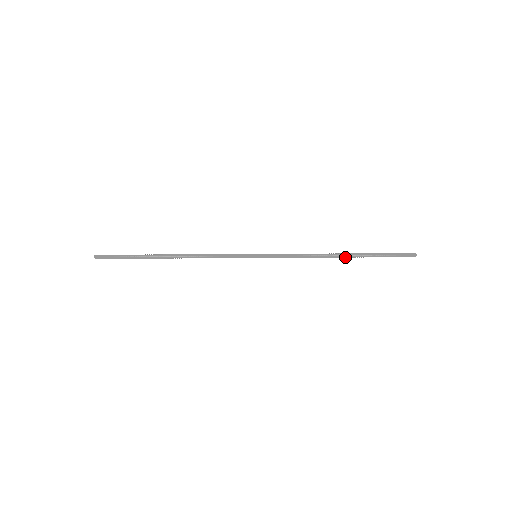
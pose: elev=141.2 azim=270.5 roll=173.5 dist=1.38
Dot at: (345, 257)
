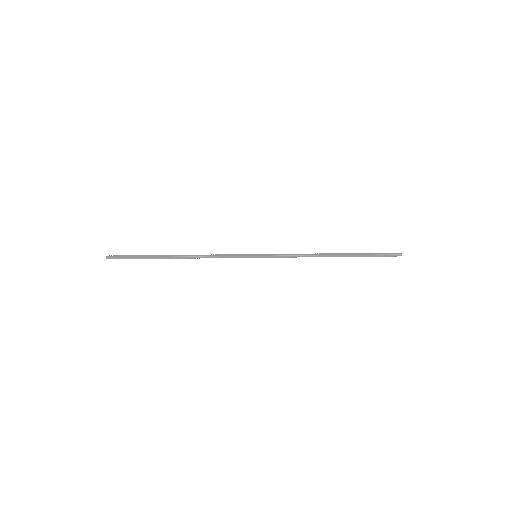
Dot at: occluded
